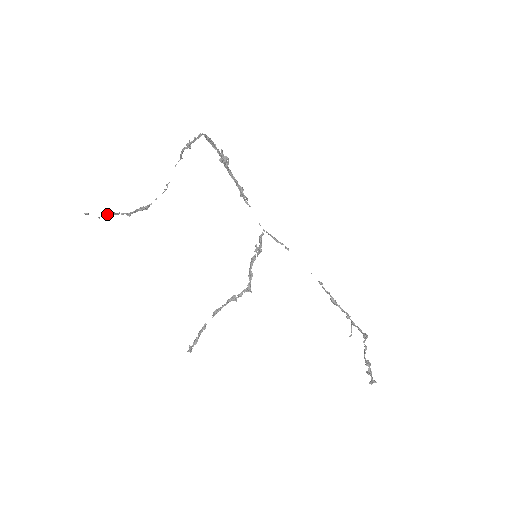
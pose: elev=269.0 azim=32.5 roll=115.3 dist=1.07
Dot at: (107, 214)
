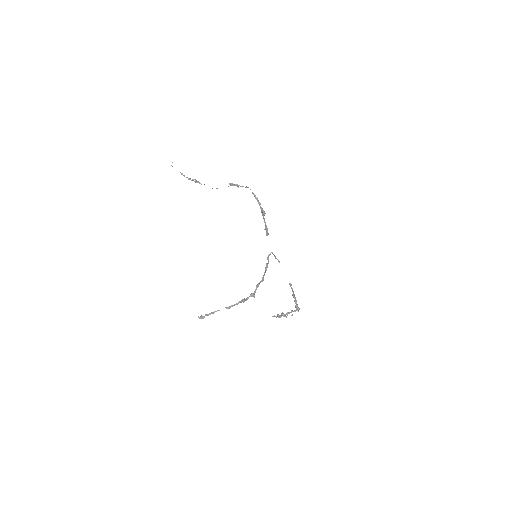
Dot at: (180, 172)
